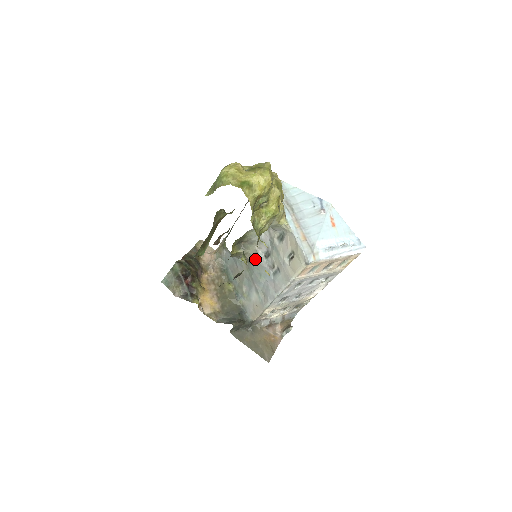
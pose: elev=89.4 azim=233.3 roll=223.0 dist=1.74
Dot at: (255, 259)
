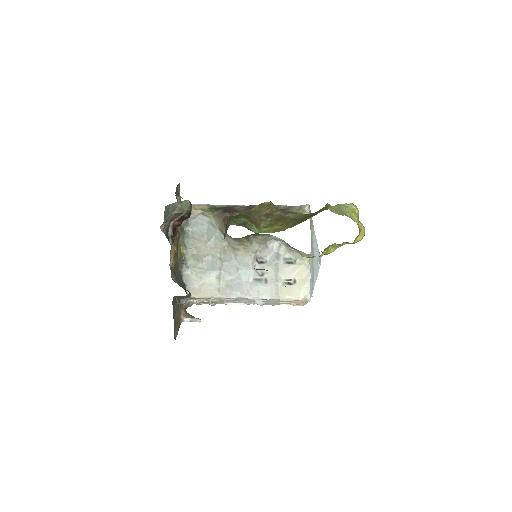
Dot at: (247, 255)
